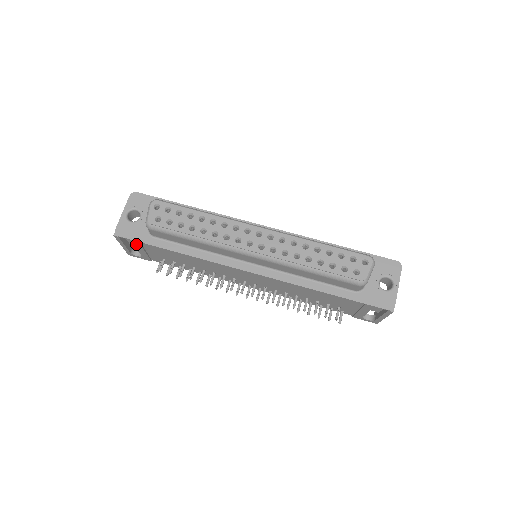
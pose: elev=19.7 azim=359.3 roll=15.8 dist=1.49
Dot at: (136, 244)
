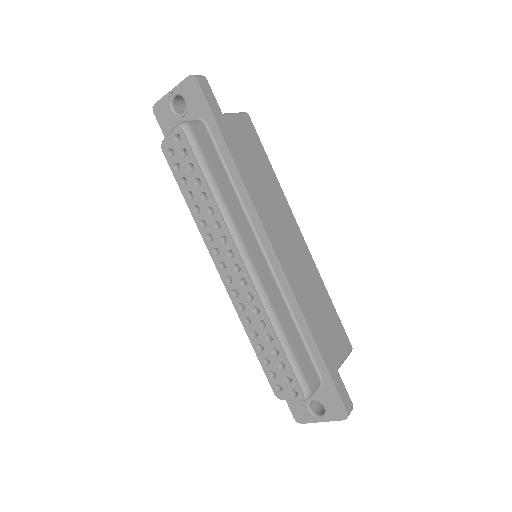
Dot at: occluded
